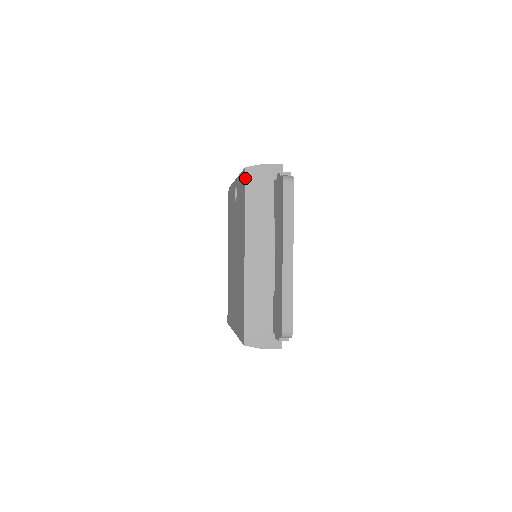
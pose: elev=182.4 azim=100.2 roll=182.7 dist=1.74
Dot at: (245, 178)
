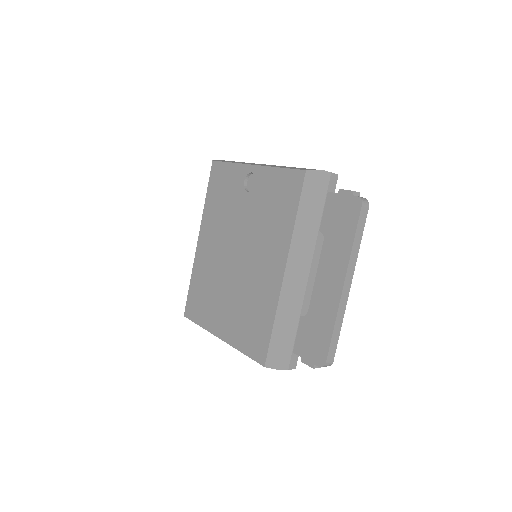
Dot at: (303, 183)
